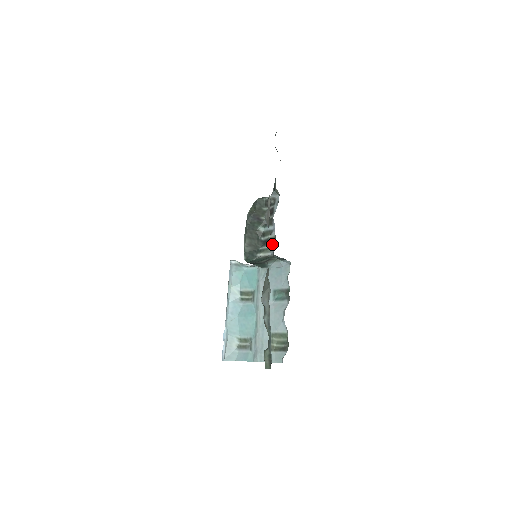
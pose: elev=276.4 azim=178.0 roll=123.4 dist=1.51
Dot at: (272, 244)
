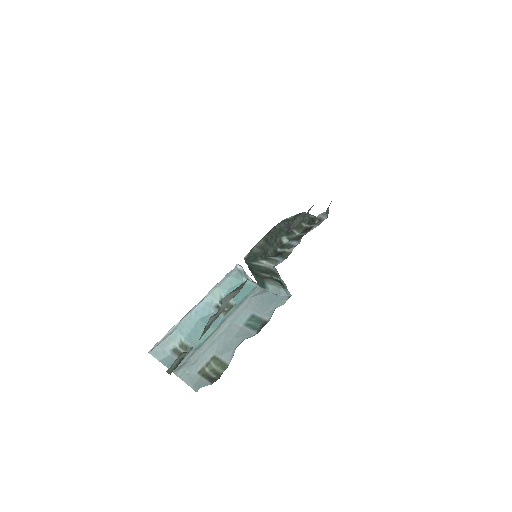
Dot at: (283, 258)
